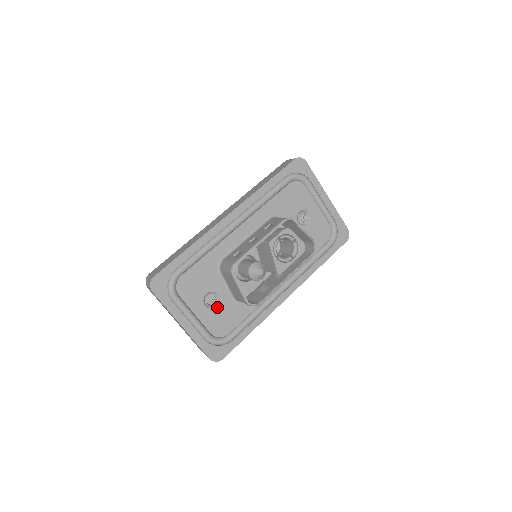
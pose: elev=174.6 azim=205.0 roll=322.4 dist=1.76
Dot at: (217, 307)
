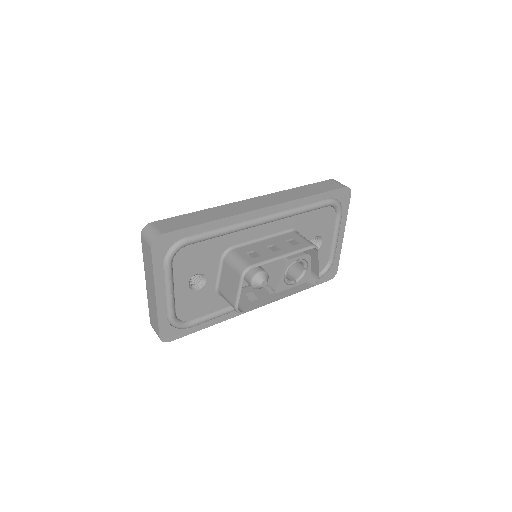
Dot at: (198, 291)
